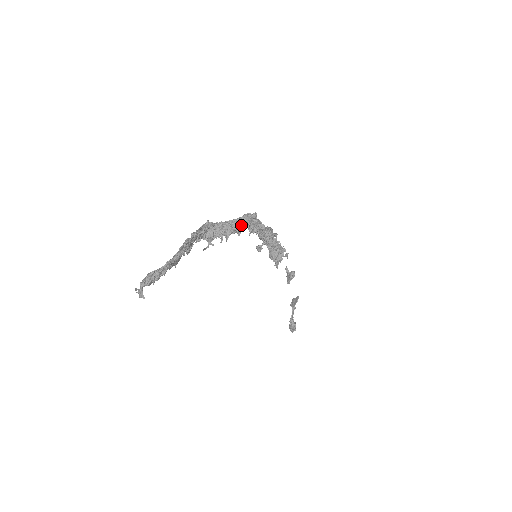
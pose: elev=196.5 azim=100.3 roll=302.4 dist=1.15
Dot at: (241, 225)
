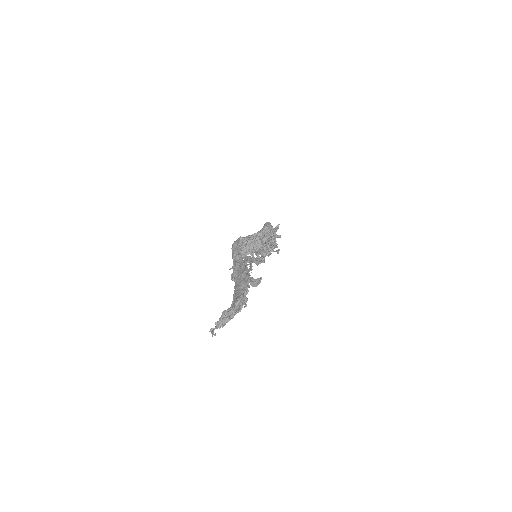
Dot at: (267, 238)
